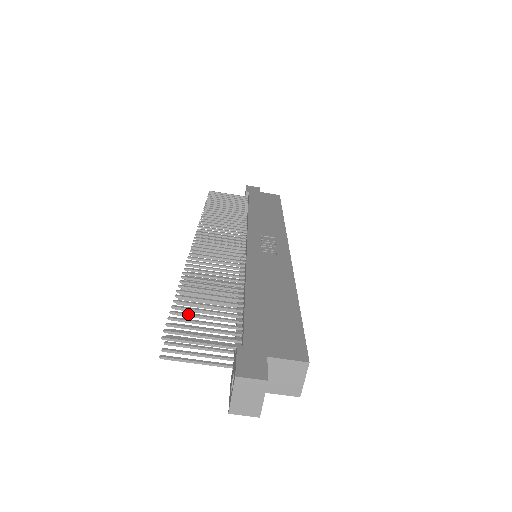
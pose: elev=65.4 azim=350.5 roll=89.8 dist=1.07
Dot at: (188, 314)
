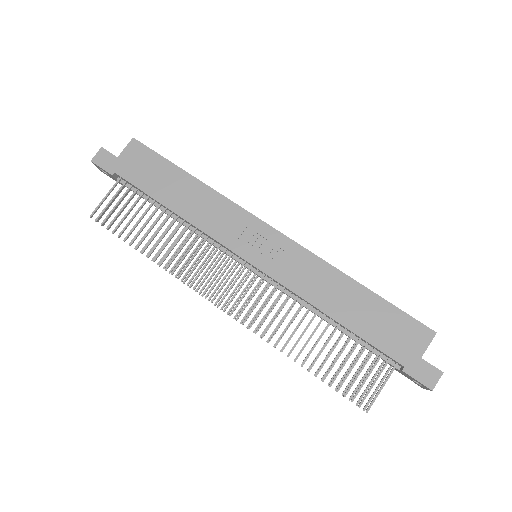
Dot at: occluded
